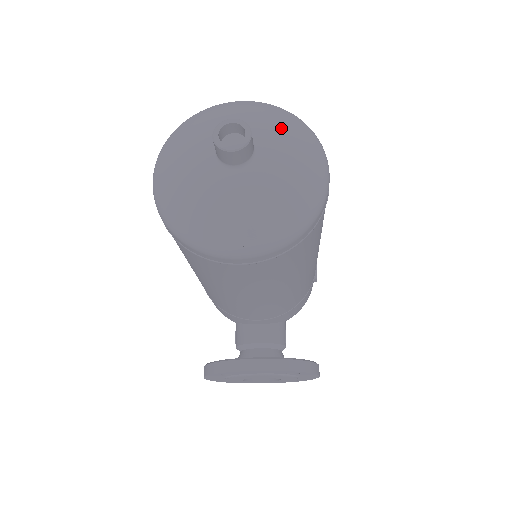
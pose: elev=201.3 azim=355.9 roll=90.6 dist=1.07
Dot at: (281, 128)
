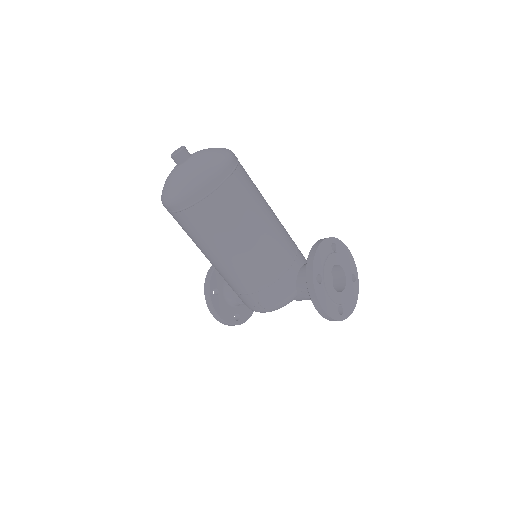
Dot at: occluded
